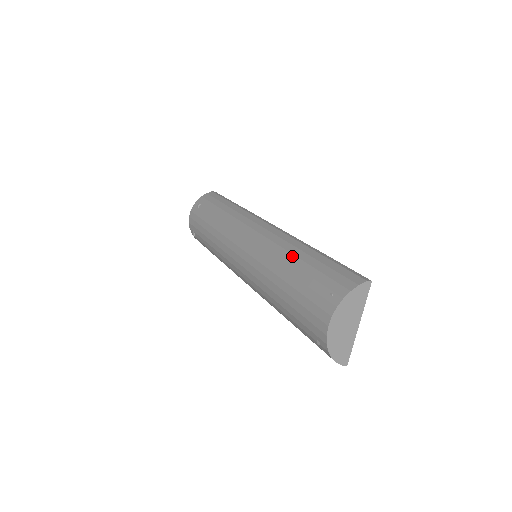
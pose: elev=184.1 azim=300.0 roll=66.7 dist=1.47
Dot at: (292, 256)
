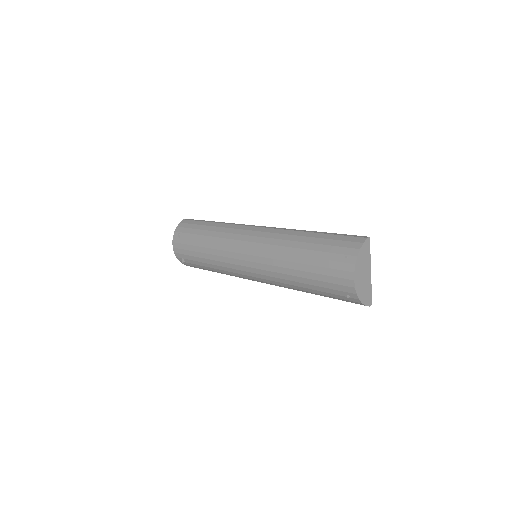
Dot at: (296, 243)
